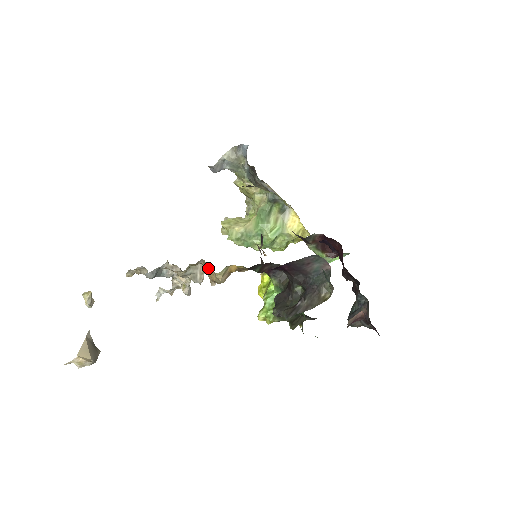
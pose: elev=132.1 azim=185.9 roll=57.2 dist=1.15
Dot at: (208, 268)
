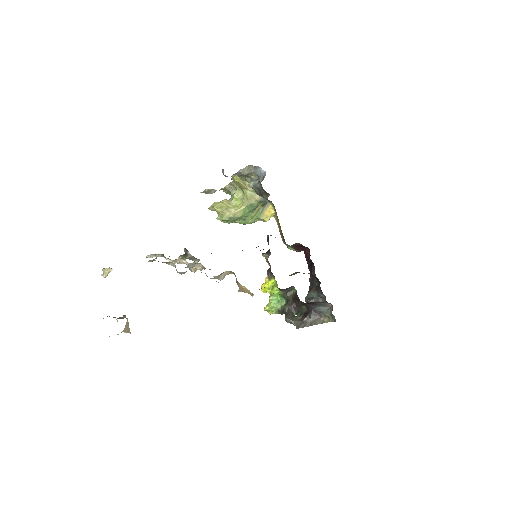
Dot at: (244, 286)
